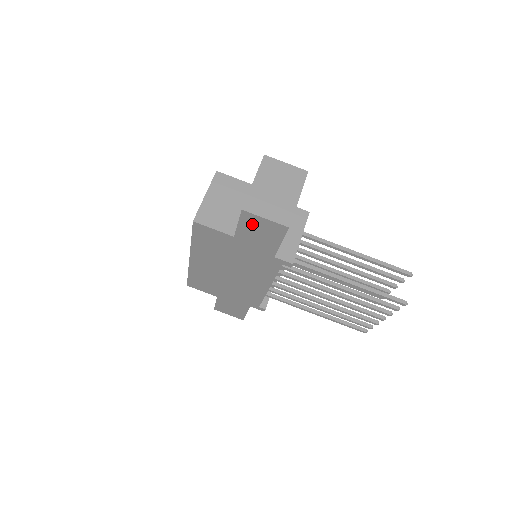
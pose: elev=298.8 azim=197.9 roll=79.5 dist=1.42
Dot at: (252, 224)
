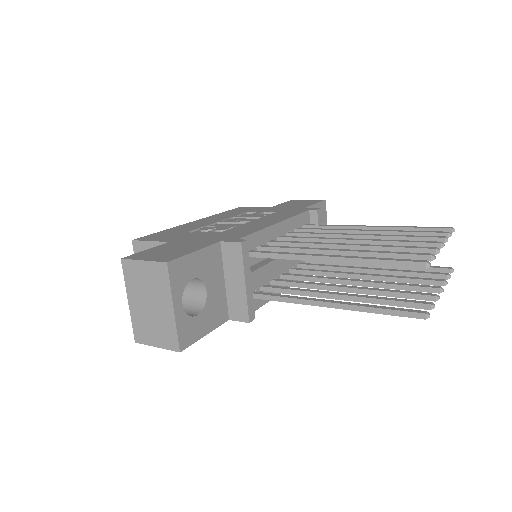
Dot at: occluded
